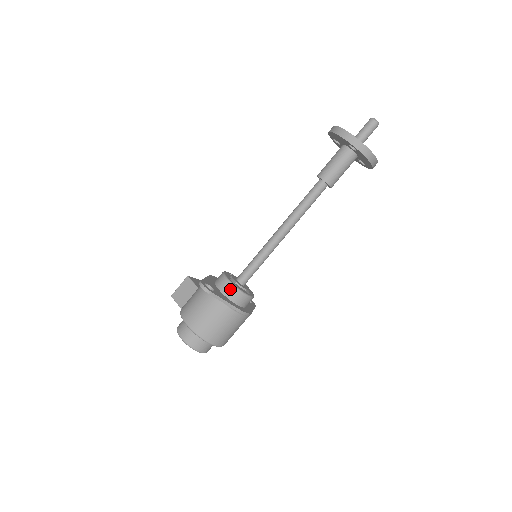
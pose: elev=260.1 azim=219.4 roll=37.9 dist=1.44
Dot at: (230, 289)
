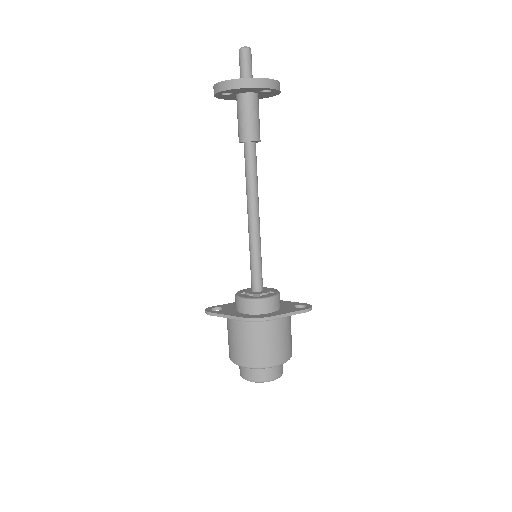
Dot at: (236, 302)
